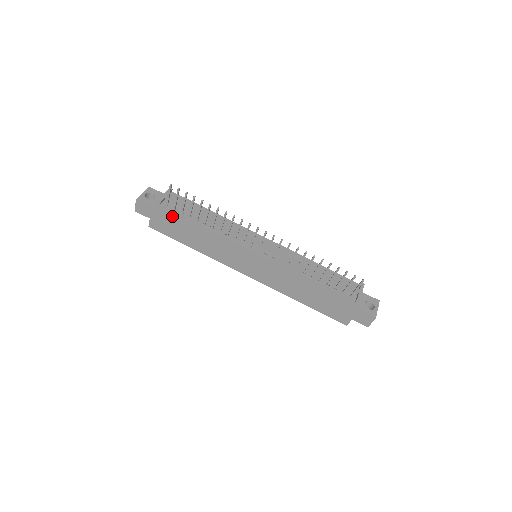
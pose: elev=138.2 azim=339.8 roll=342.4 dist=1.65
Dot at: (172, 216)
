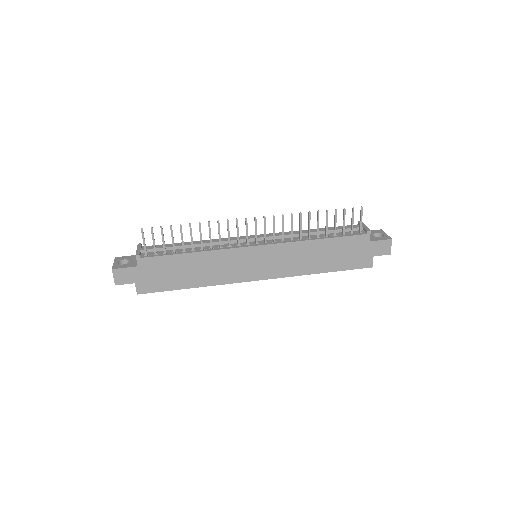
Dot at: (157, 263)
